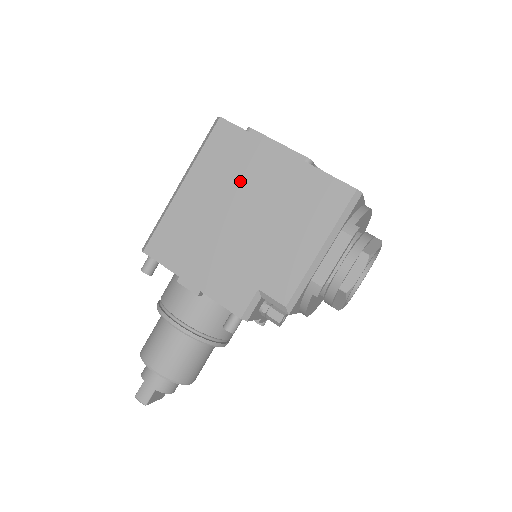
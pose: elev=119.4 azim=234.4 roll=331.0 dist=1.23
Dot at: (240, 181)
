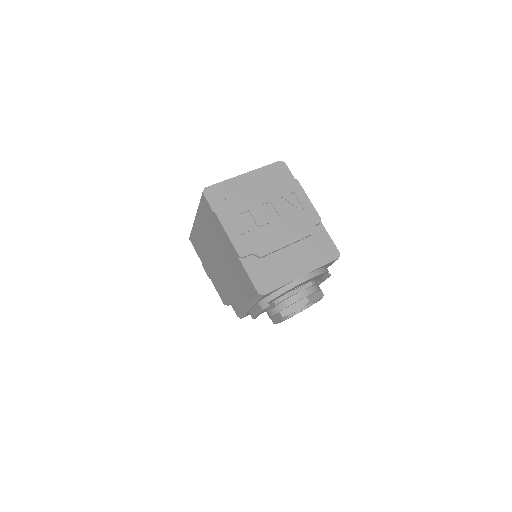
Dot at: (215, 240)
